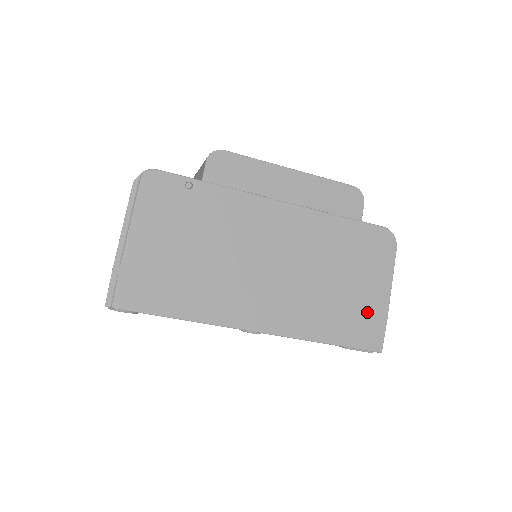
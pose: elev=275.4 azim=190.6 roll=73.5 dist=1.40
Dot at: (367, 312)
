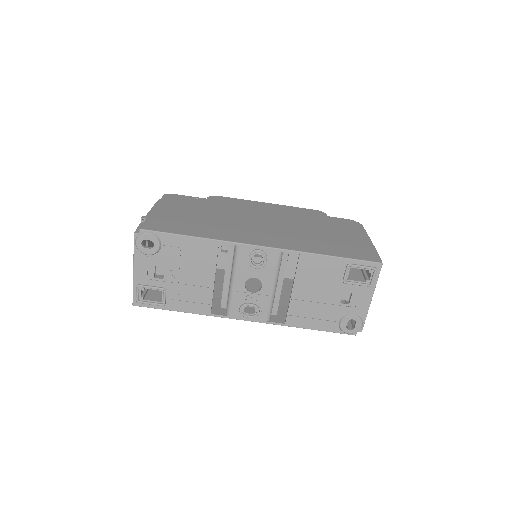
Dot at: (355, 245)
